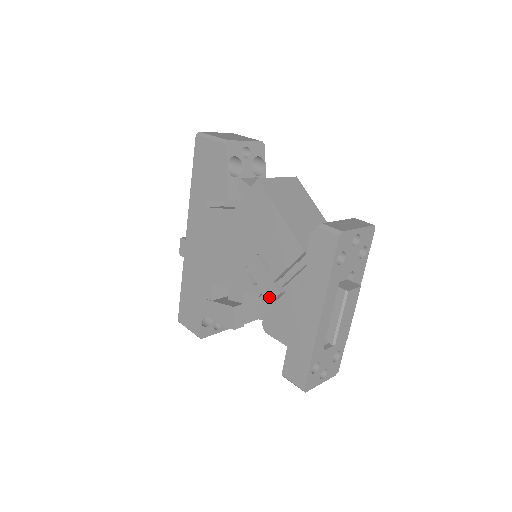
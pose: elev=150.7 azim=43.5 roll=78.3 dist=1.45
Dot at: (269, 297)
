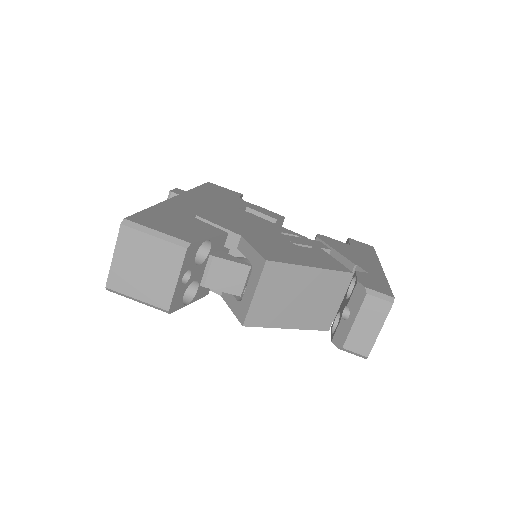
Dot at: occluded
